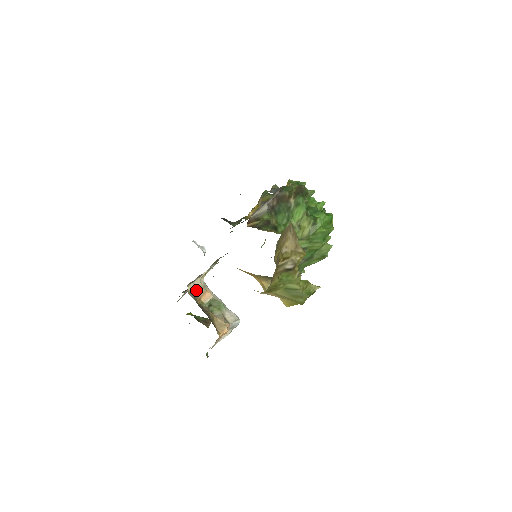
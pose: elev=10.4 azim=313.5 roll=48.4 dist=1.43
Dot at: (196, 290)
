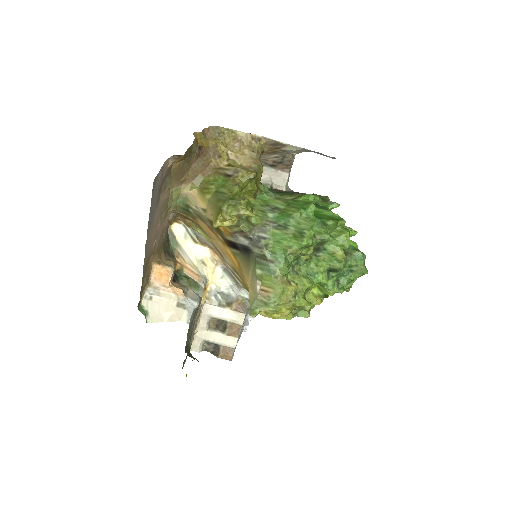
Dot at: (185, 253)
